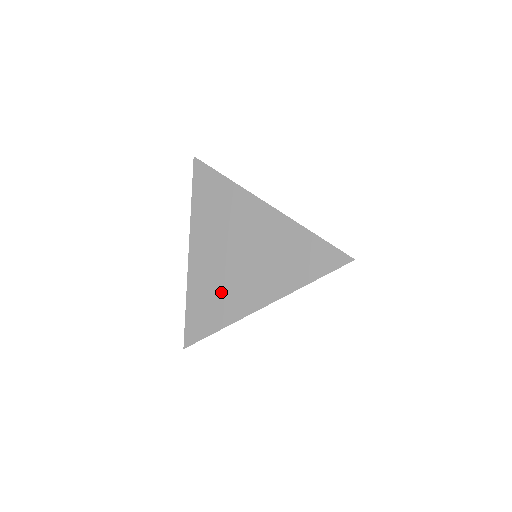
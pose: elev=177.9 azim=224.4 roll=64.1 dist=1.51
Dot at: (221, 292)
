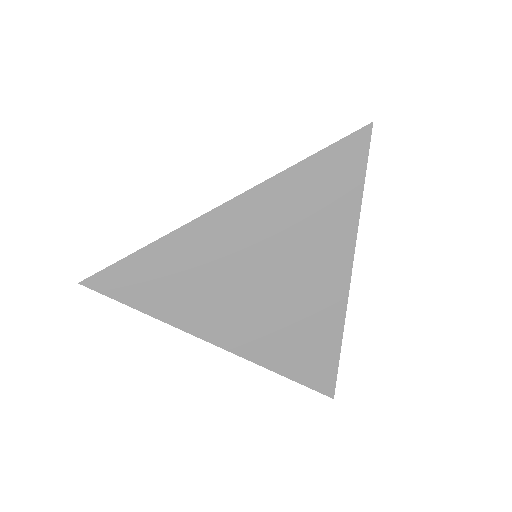
Dot at: occluded
